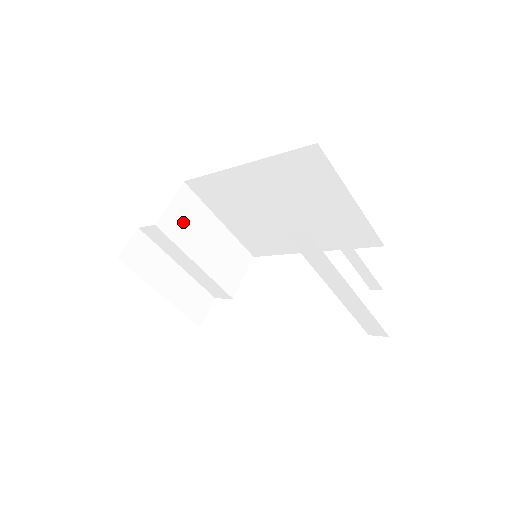
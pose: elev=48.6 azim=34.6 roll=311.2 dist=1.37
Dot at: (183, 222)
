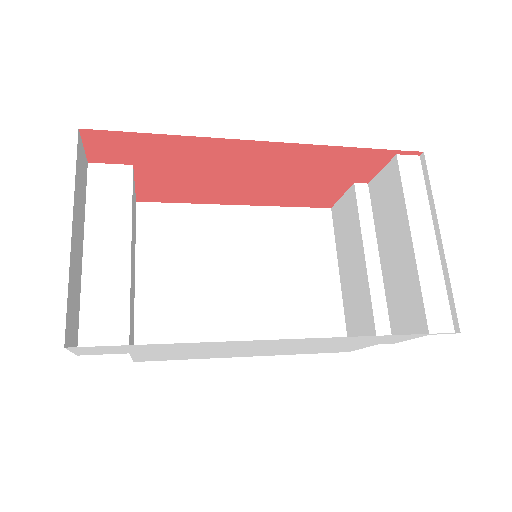
Dot at: occluded
